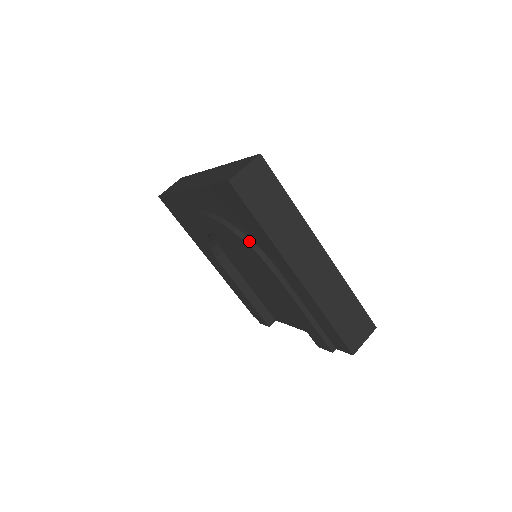
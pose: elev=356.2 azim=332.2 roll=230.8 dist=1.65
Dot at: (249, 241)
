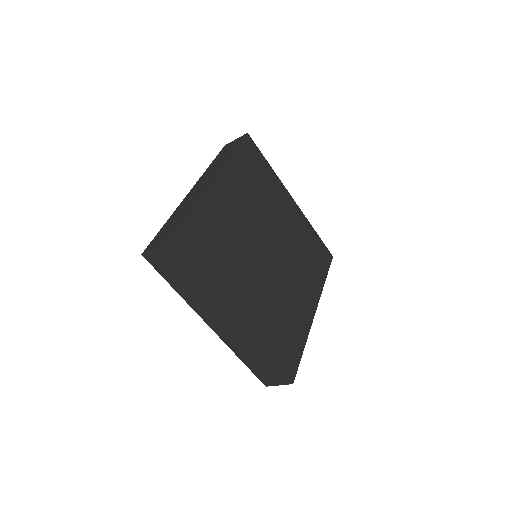
Dot at: occluded
